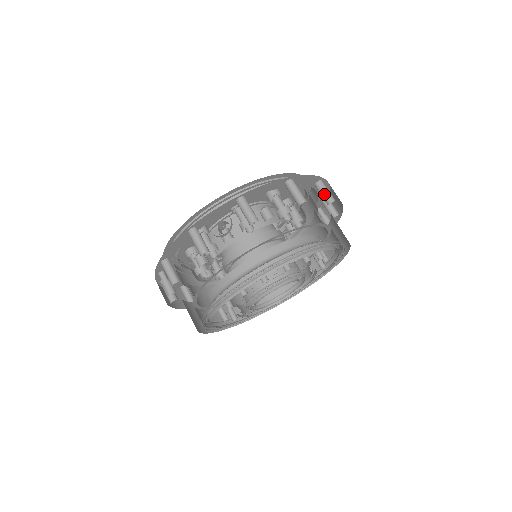
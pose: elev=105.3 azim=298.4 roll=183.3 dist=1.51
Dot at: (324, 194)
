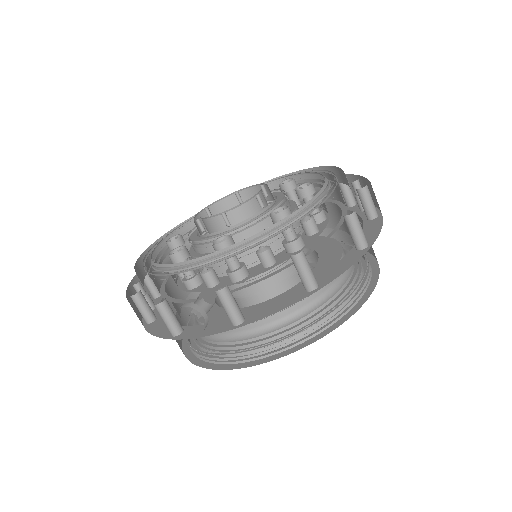
Dot at: (353, 235)
